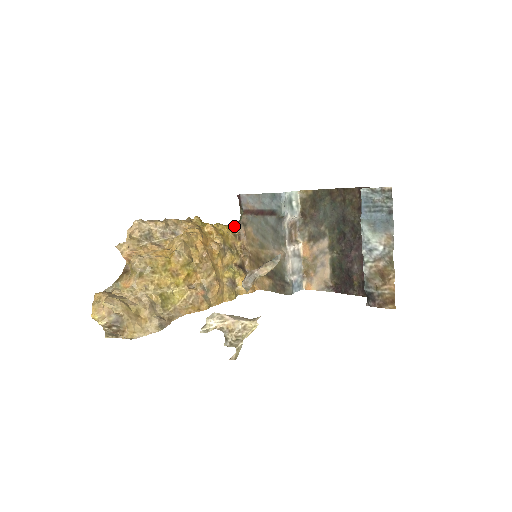
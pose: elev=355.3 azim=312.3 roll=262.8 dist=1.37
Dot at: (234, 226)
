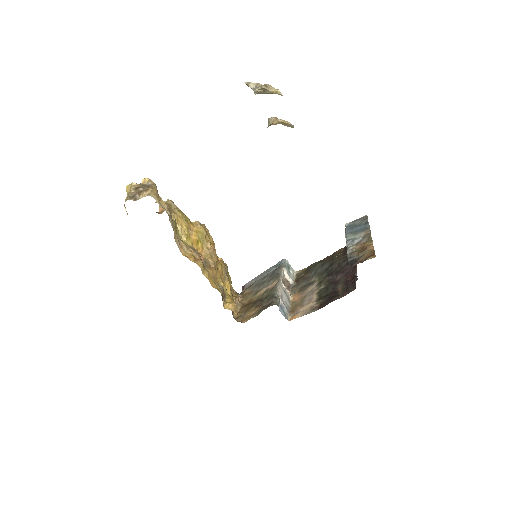
Dot at: (234, 291)
